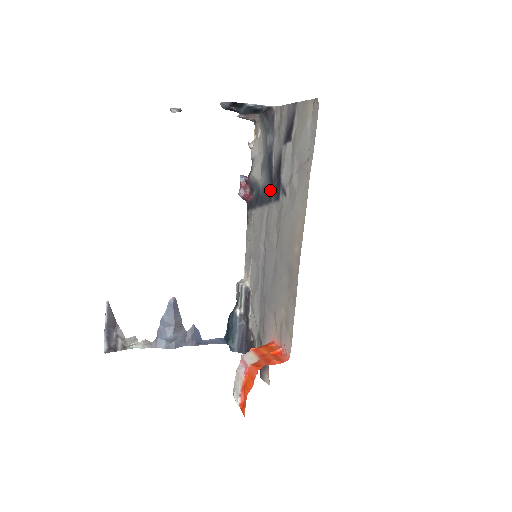
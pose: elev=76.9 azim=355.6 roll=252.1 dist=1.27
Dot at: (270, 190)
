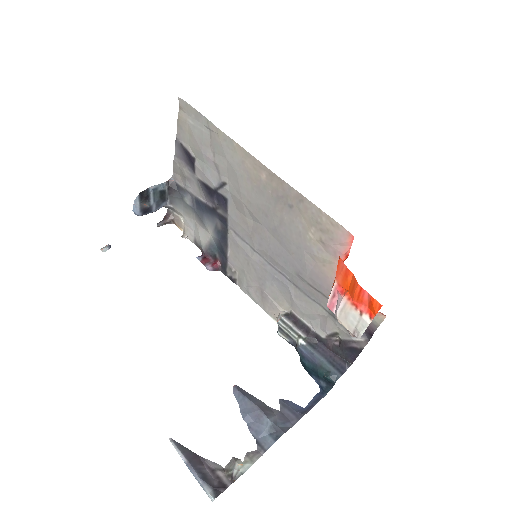
Dot at: (219, 218)
